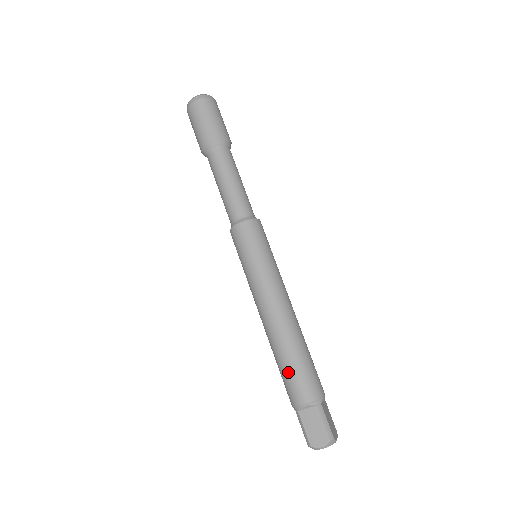
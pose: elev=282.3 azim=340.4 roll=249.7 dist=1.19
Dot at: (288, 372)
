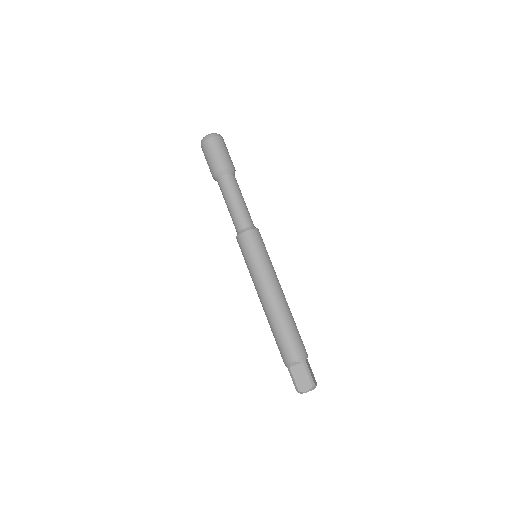
Dot at: (282, 339)
